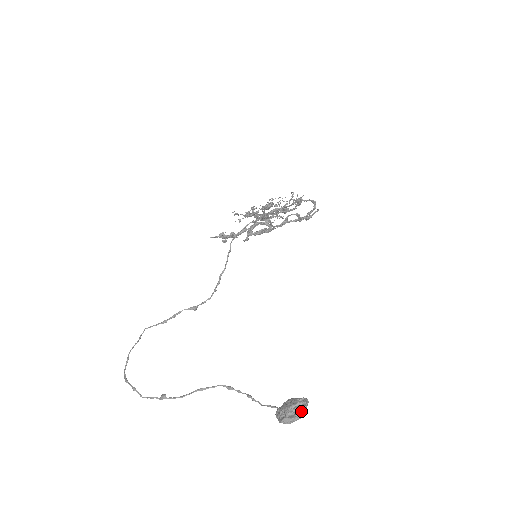
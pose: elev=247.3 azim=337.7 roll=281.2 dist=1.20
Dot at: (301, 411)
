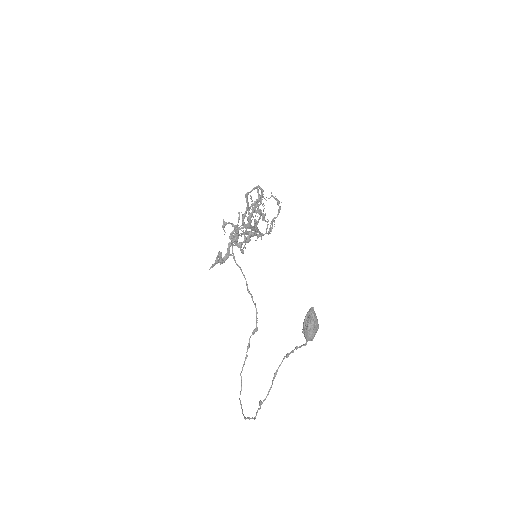
Dot at: (309, 317)
